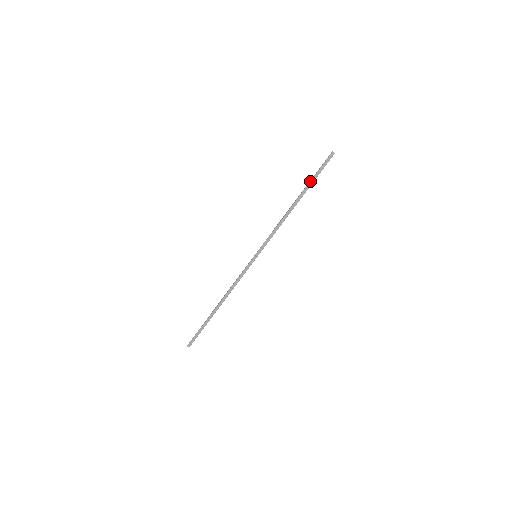
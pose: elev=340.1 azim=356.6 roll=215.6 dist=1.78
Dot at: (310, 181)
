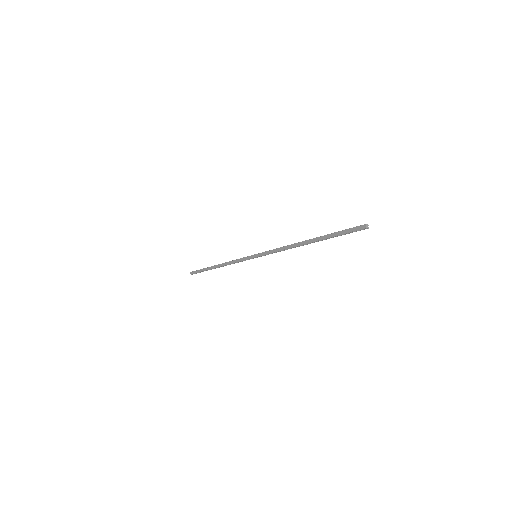
Dot at: occluded
